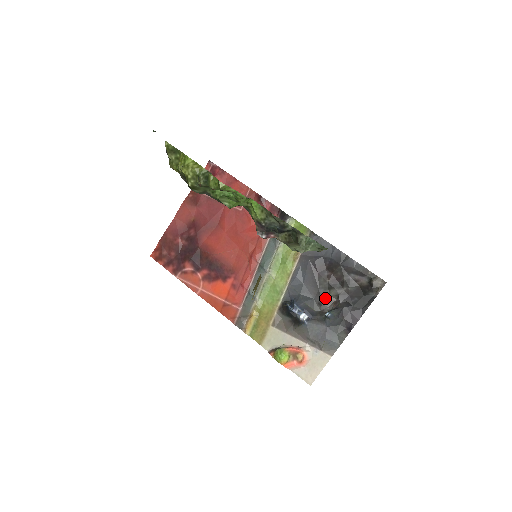
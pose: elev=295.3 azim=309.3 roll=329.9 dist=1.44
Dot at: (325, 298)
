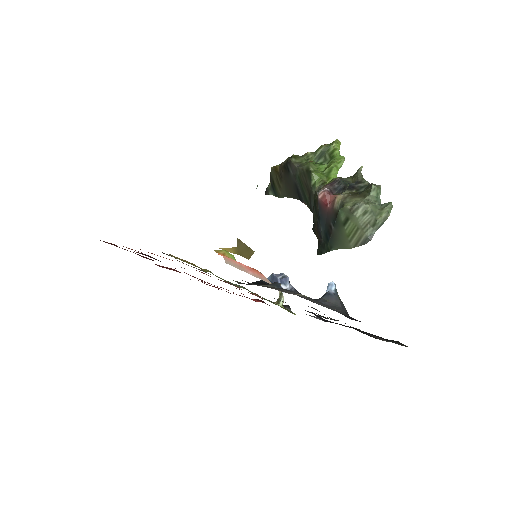
Dot at: occluded
